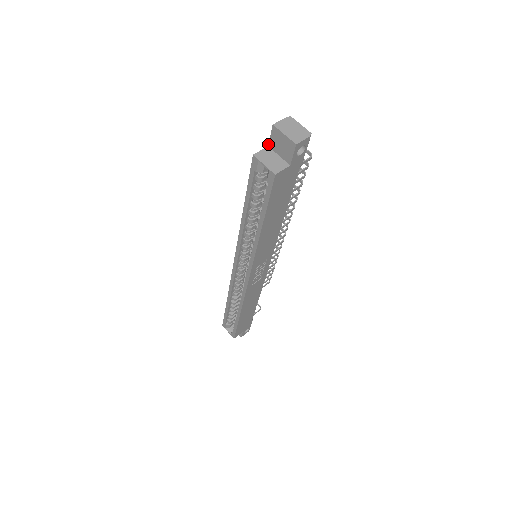
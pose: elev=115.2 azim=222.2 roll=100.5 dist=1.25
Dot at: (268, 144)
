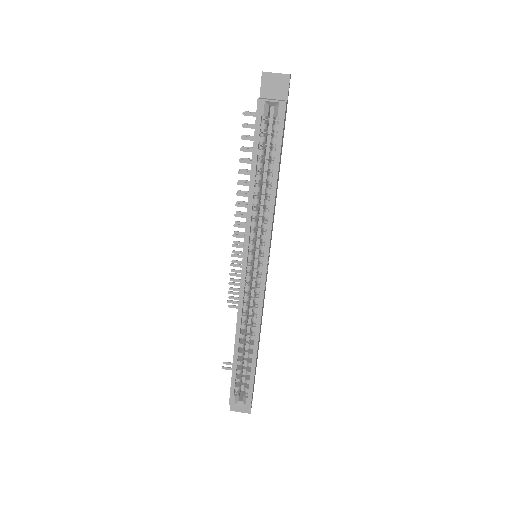
Dot at: occluded
